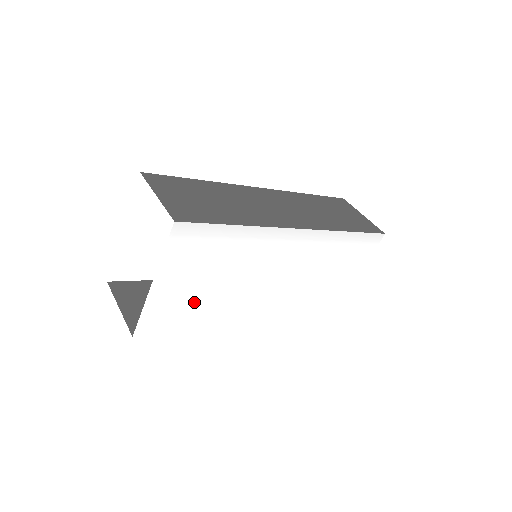
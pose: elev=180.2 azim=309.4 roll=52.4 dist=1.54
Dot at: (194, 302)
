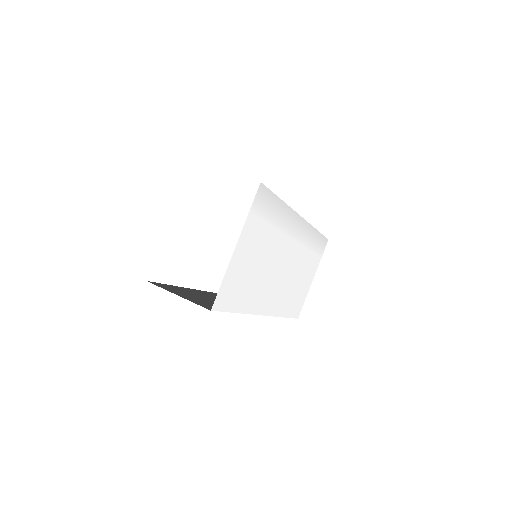
Dot at: (247, 278)
